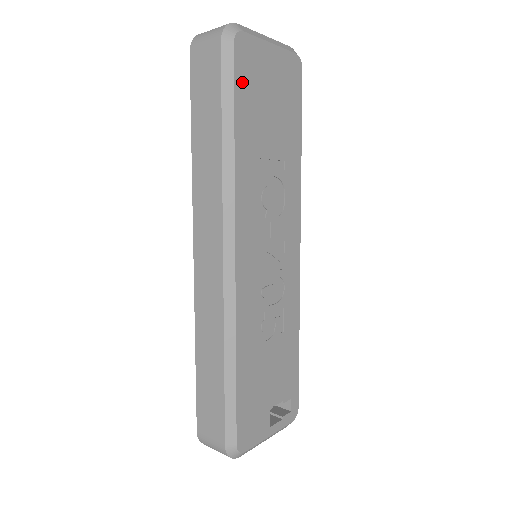
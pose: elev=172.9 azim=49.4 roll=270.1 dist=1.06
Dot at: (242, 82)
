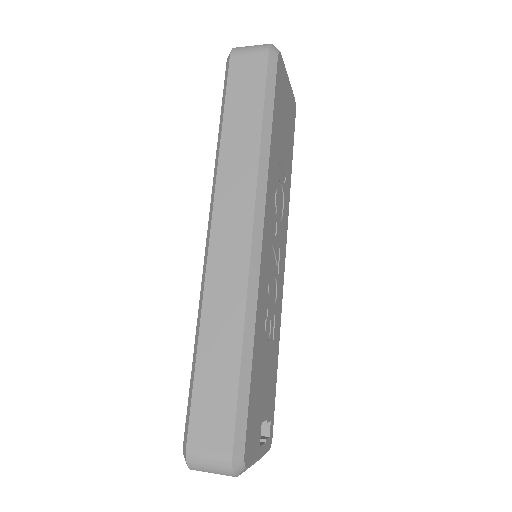
Dot at: (278, 91)
